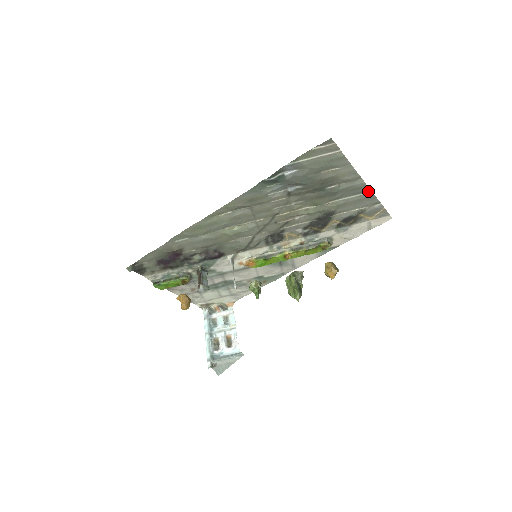
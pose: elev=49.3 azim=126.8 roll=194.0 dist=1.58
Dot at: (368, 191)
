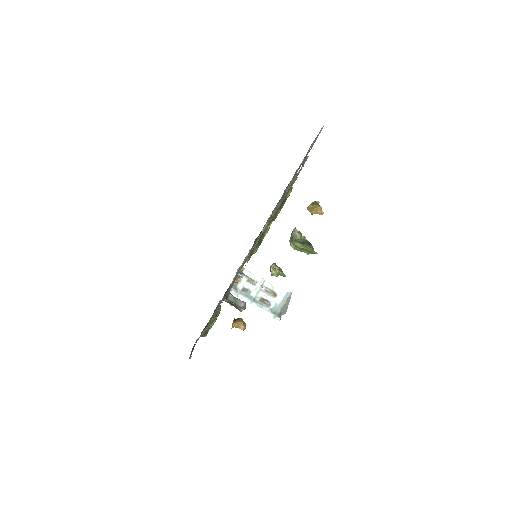
Dot at: occluded
